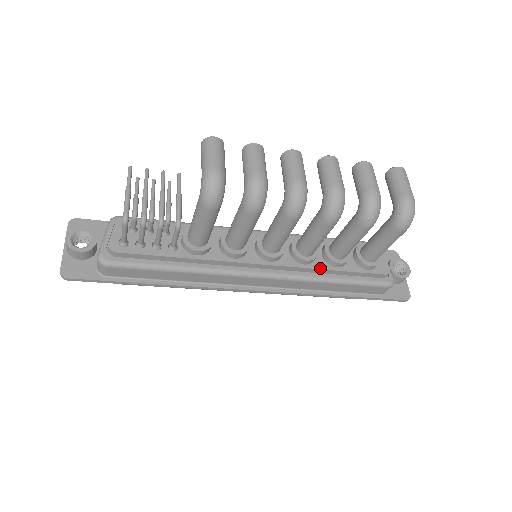
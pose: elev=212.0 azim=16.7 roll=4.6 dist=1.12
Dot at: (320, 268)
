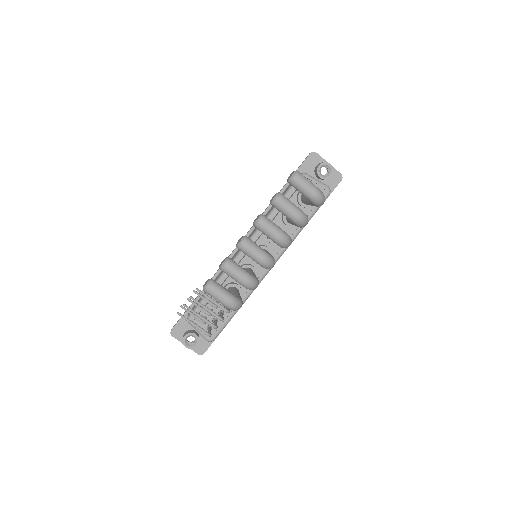
Dot at: (292, 234)
